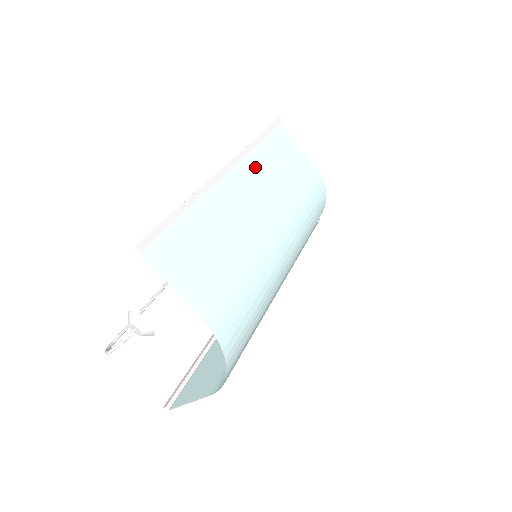
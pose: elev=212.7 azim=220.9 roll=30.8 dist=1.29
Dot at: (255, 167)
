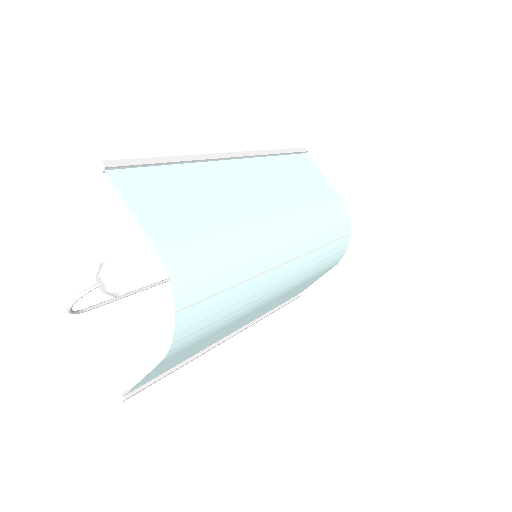
Dot at: (265, 168)
